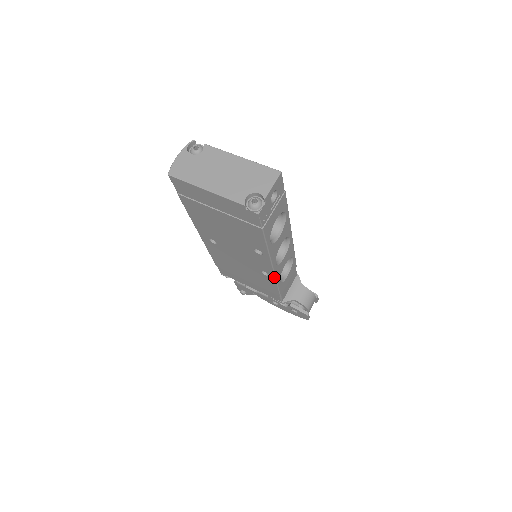
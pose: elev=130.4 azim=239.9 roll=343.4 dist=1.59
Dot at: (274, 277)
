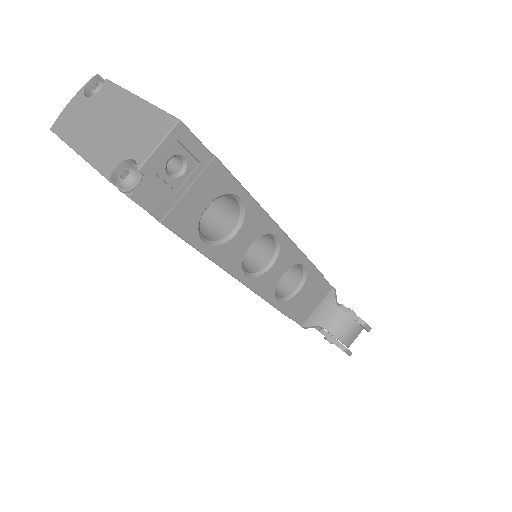
Dot at: (257, 294)
